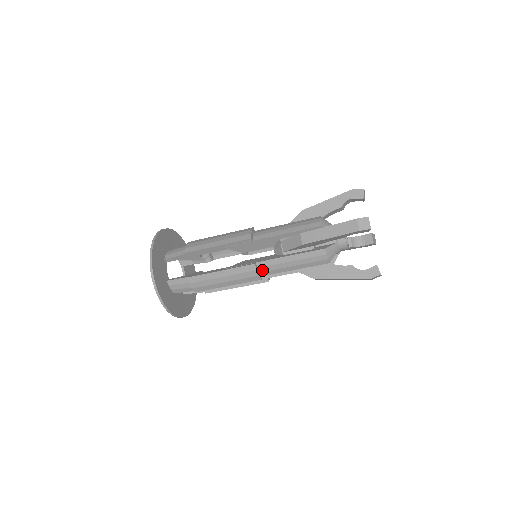
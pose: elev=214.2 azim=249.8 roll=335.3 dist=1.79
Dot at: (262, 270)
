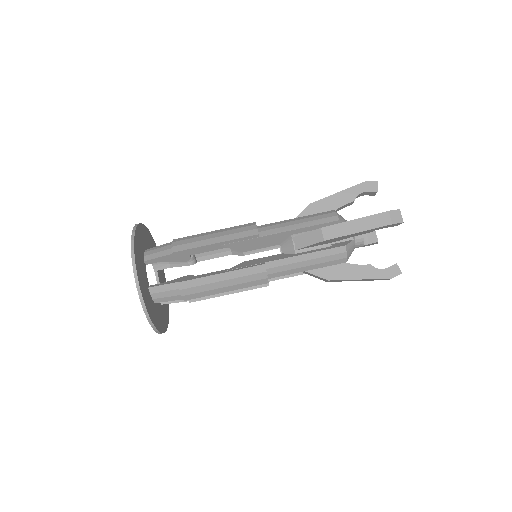
Dot at: (262, 230)
